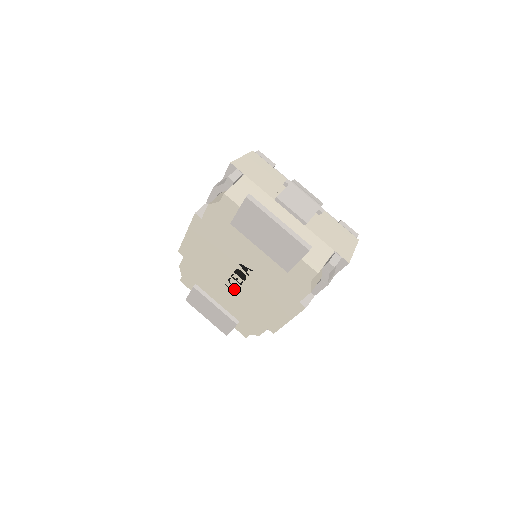
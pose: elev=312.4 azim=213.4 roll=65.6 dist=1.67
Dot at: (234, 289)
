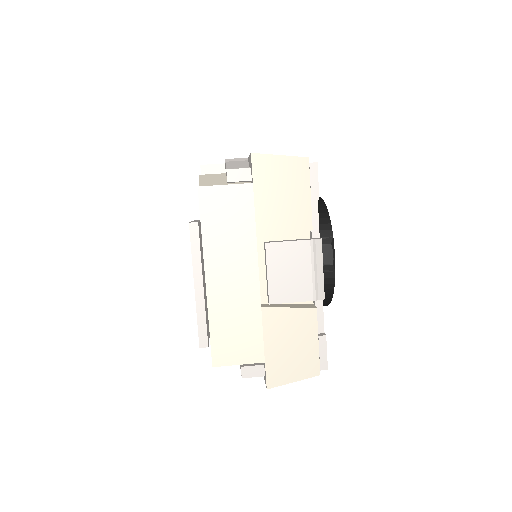
Dot at: occluded
